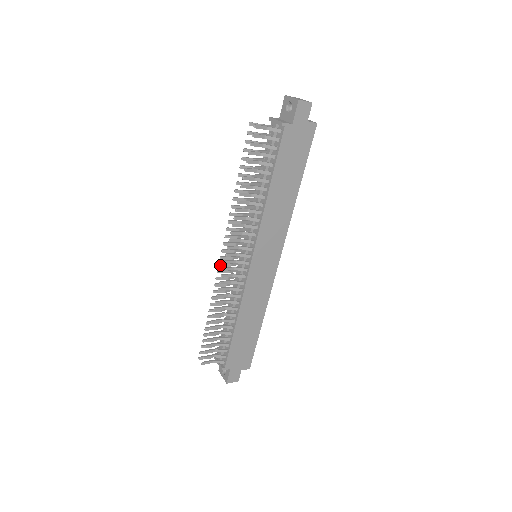
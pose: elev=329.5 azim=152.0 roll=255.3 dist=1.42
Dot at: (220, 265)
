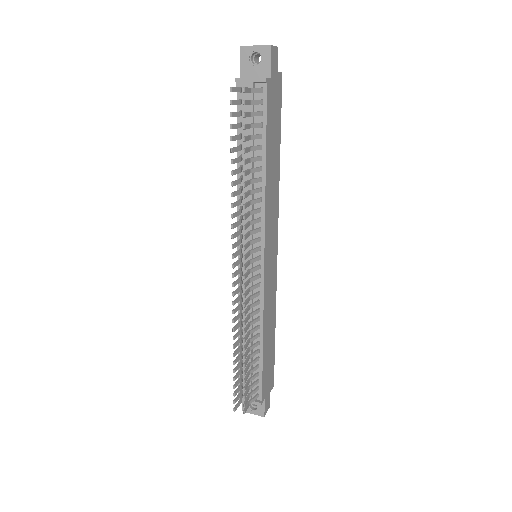
Dot at: (234, 285)
